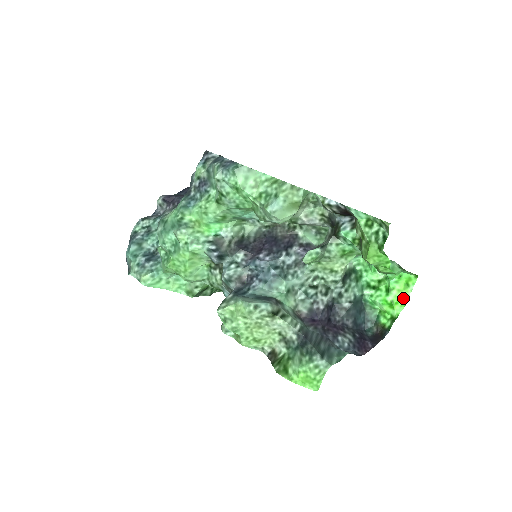
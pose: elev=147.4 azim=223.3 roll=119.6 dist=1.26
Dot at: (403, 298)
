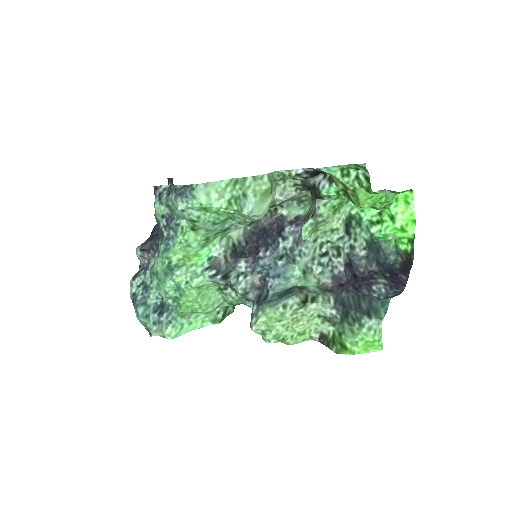
Dot at: (410, 217)
